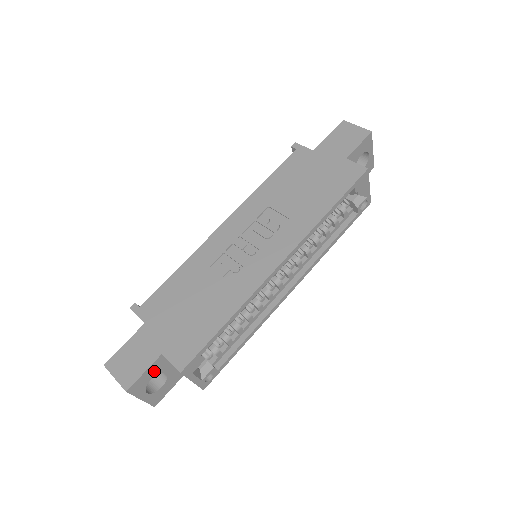
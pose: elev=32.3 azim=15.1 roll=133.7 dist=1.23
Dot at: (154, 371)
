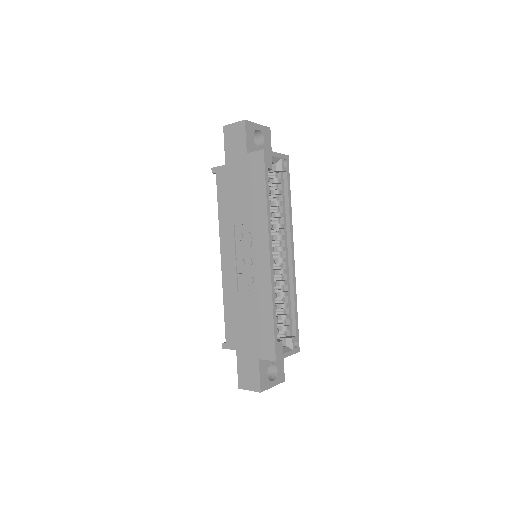
Dot at: (264, 369)
